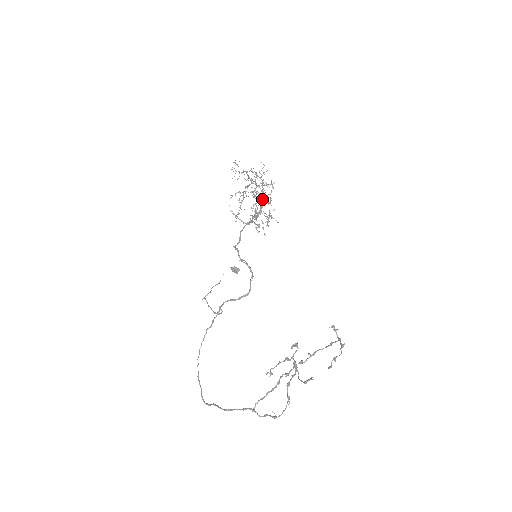
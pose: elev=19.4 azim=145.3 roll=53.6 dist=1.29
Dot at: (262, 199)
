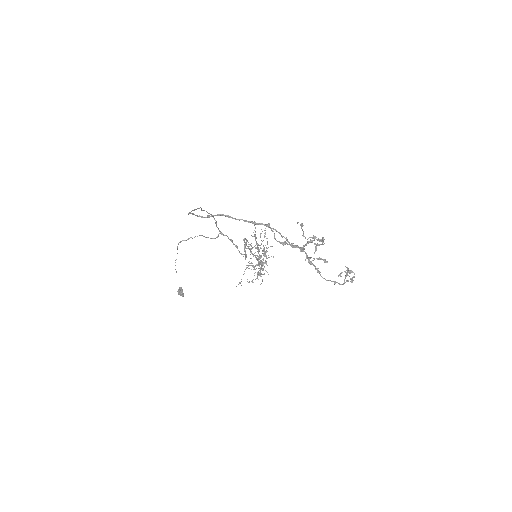
Dot at: (261, 264)
